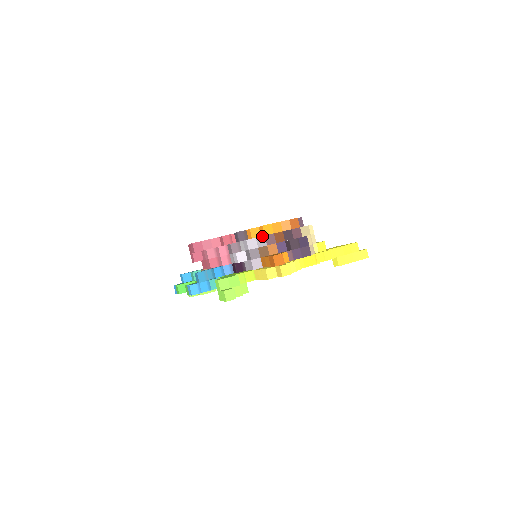
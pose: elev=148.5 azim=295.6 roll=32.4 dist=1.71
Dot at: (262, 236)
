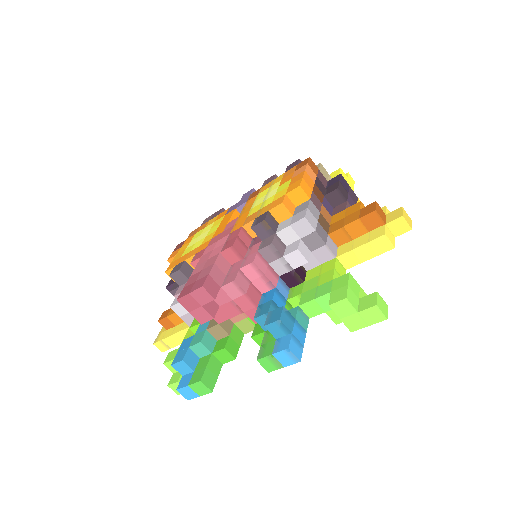
Dot at: (309, 202)
